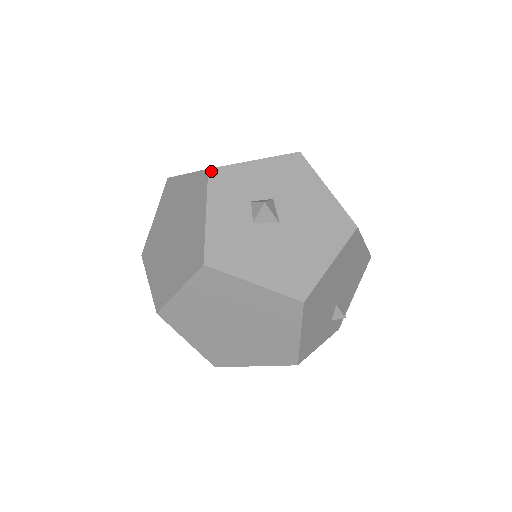
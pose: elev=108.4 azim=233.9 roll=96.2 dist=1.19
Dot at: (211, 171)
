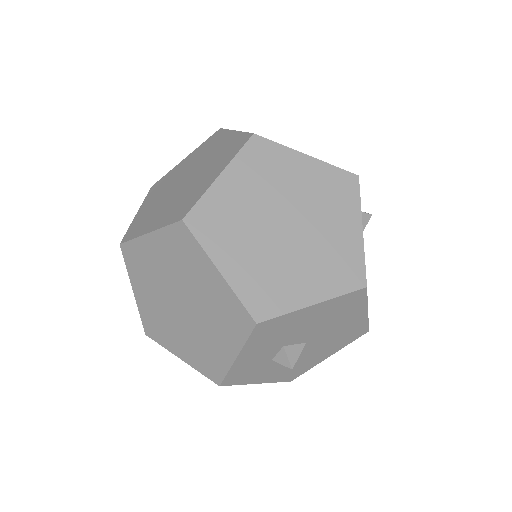
Dot at: (223, 385)
